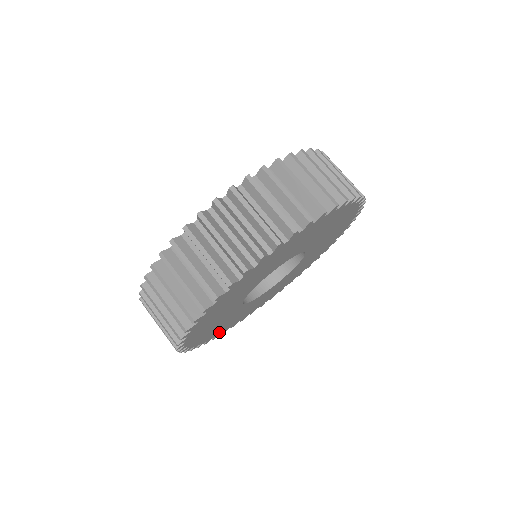
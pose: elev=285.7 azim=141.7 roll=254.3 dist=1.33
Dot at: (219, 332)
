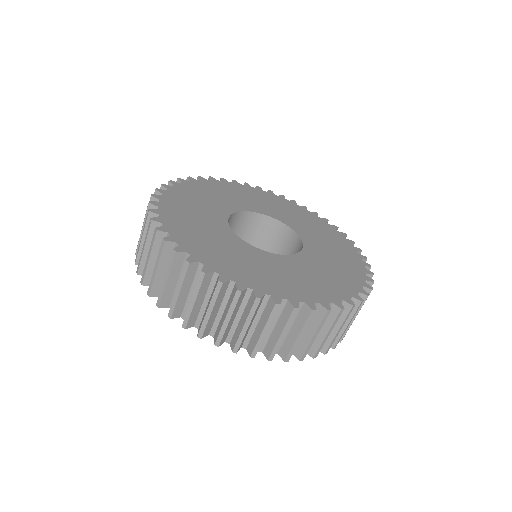
Dot at: occluded
